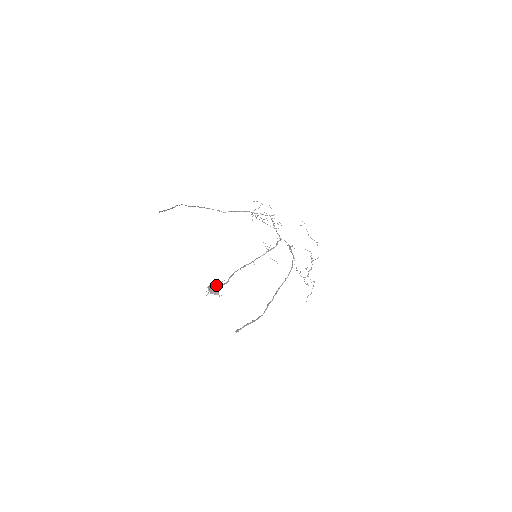
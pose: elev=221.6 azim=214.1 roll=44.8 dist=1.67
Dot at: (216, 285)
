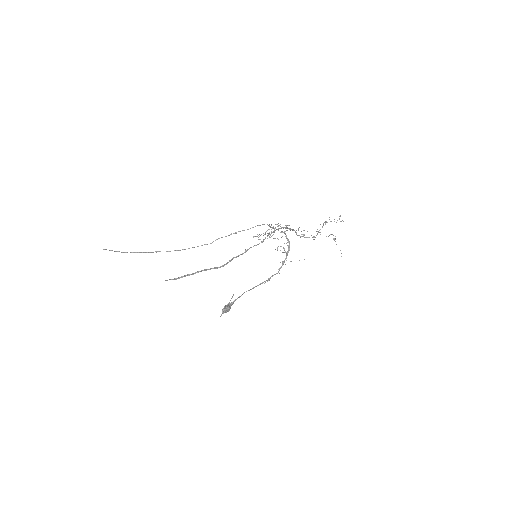
Dot at: (228, 304)
